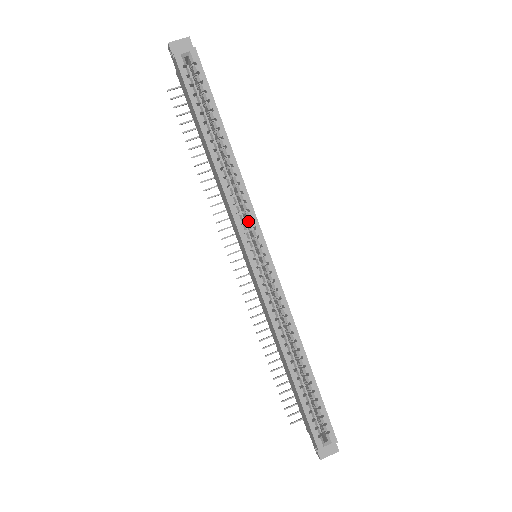
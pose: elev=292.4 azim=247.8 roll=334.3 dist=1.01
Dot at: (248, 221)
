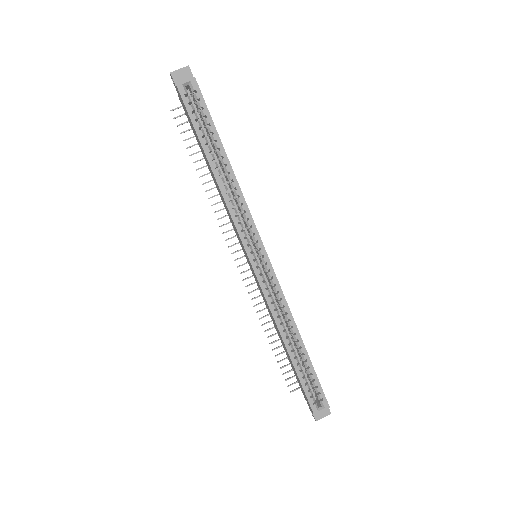
Dot at: (248, 228)
